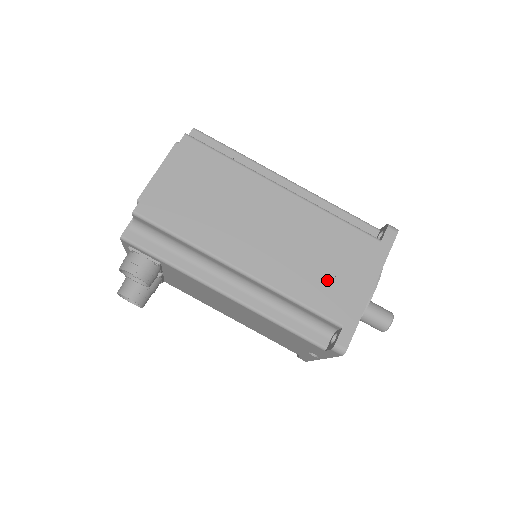
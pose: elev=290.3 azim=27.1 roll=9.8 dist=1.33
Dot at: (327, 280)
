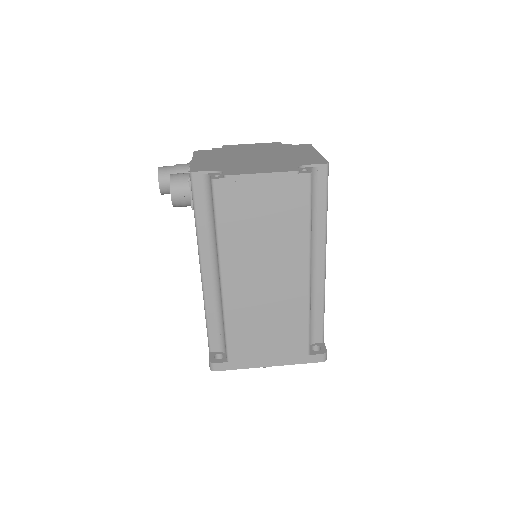
Dot at: (255, 338)
